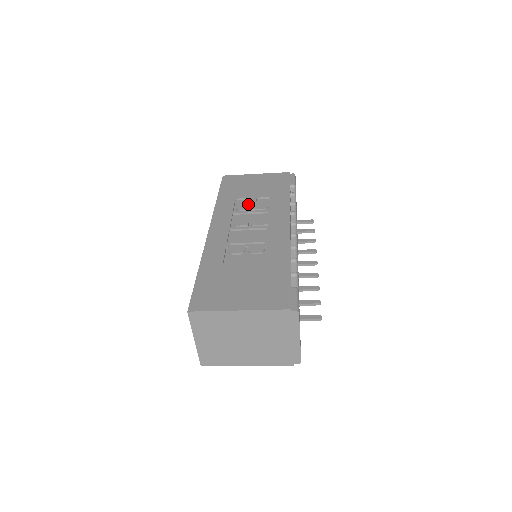
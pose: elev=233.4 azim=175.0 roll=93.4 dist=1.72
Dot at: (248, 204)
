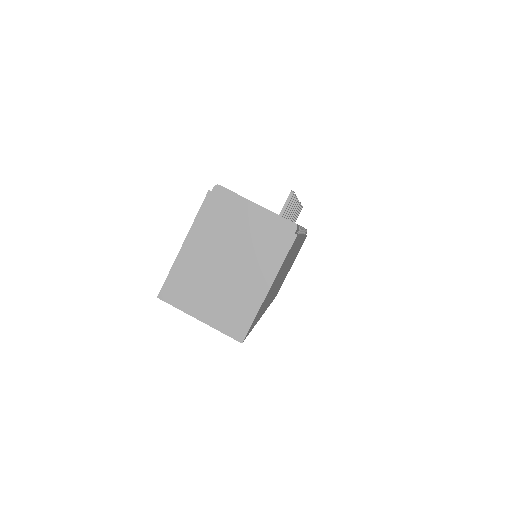
Dot at: occluded
